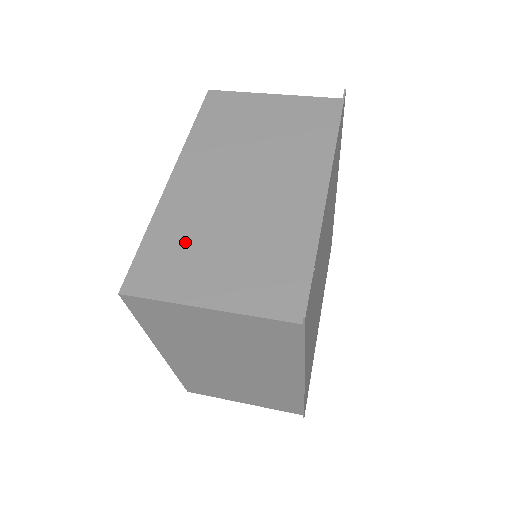
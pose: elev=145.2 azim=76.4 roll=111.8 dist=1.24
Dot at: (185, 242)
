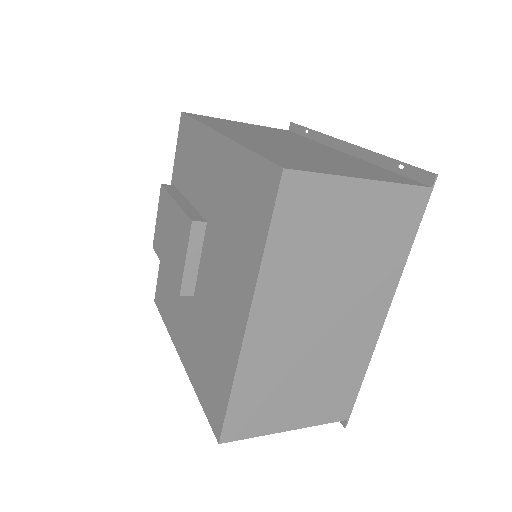
Dot at: (291, 156)
